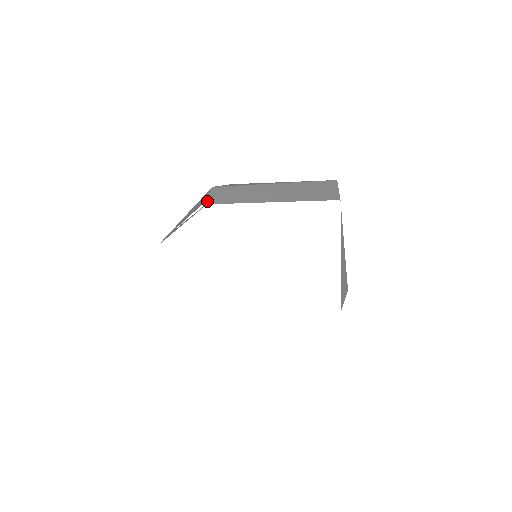
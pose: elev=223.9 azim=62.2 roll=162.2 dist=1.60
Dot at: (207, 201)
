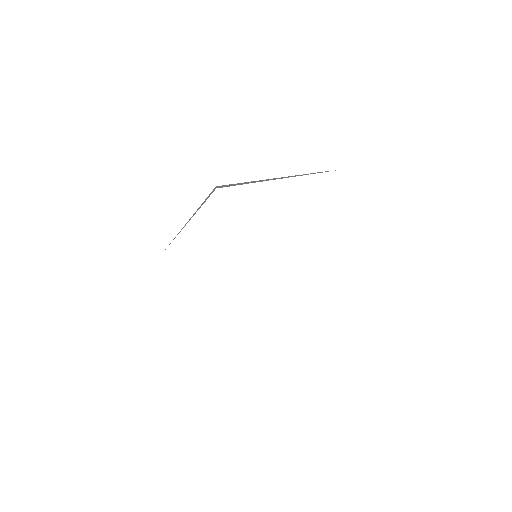
Dot at: (219, 187)
